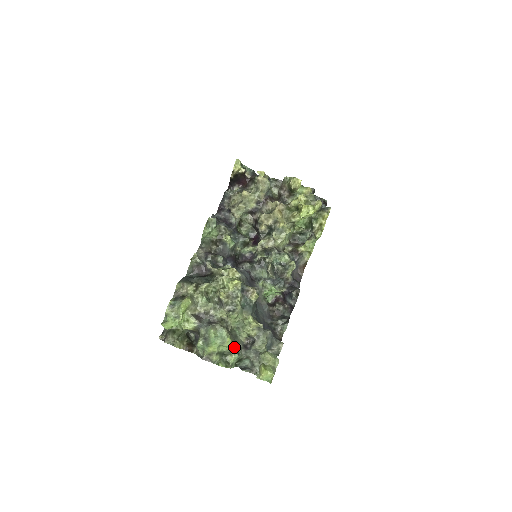
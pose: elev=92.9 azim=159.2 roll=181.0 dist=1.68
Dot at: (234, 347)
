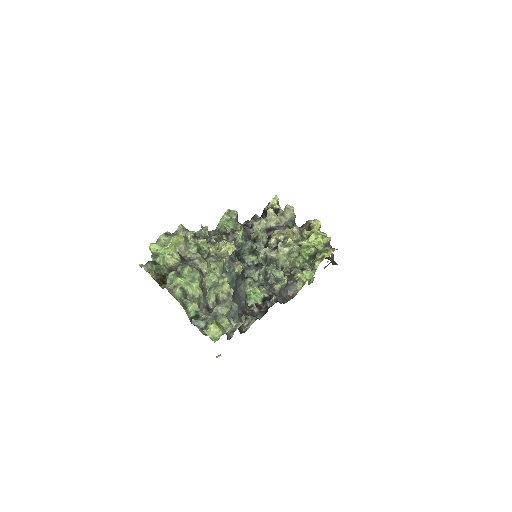
Dot at: (199, 292)
